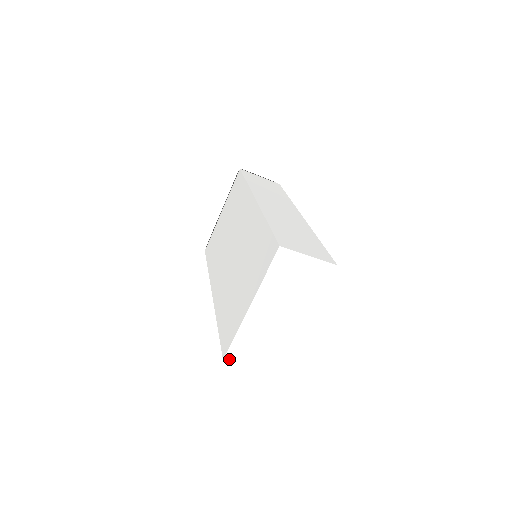
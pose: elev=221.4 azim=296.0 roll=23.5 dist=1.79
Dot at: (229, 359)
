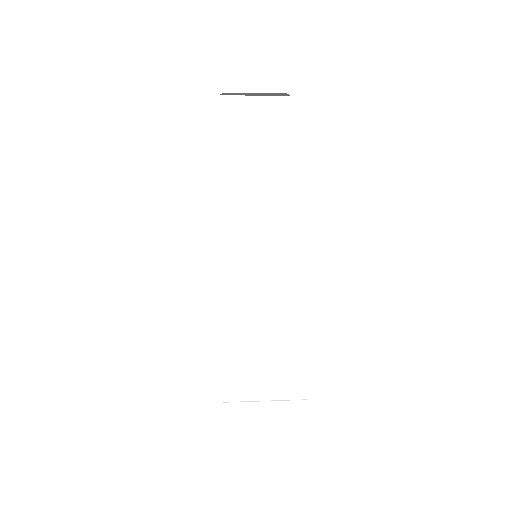
Dot at: occluded
